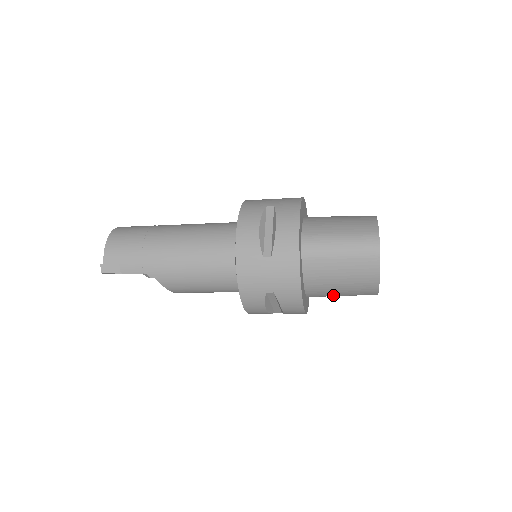
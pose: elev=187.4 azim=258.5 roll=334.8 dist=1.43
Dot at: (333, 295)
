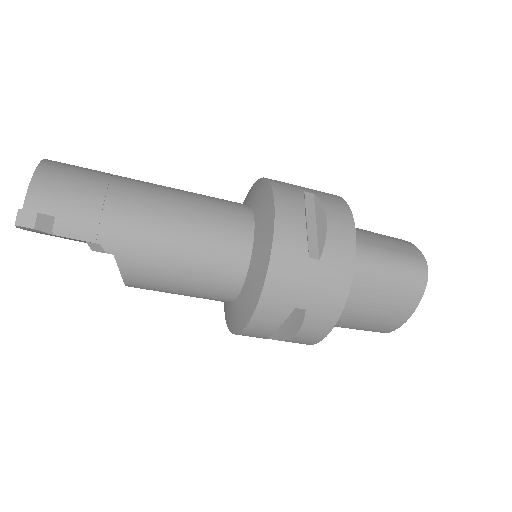
Dot at: (342, 325)
